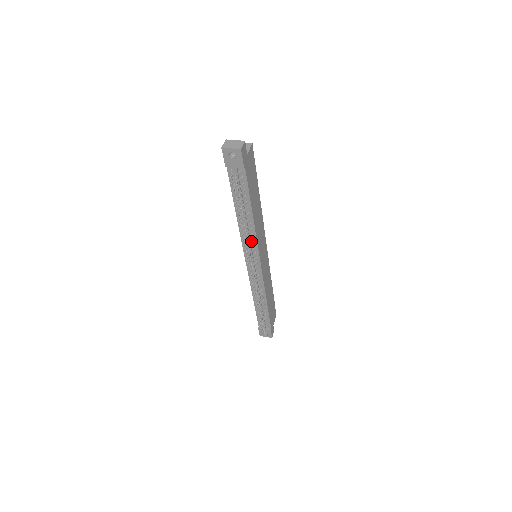
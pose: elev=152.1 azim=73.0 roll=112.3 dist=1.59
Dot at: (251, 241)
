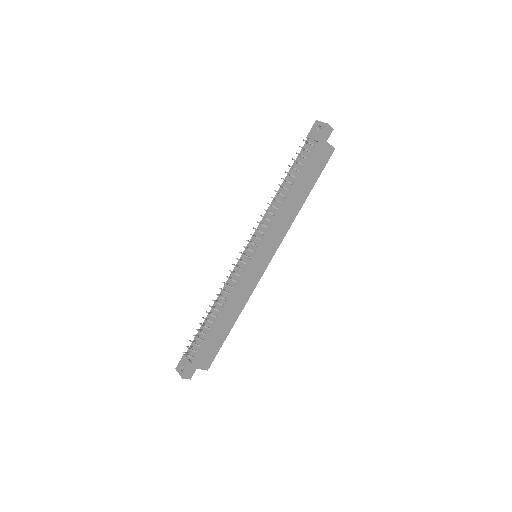
Dot at: (268, 220)
